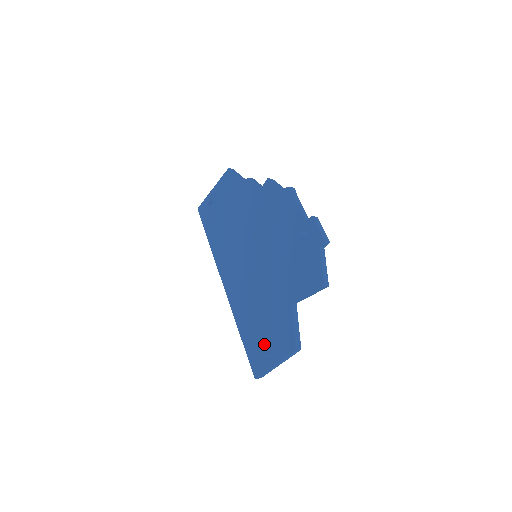
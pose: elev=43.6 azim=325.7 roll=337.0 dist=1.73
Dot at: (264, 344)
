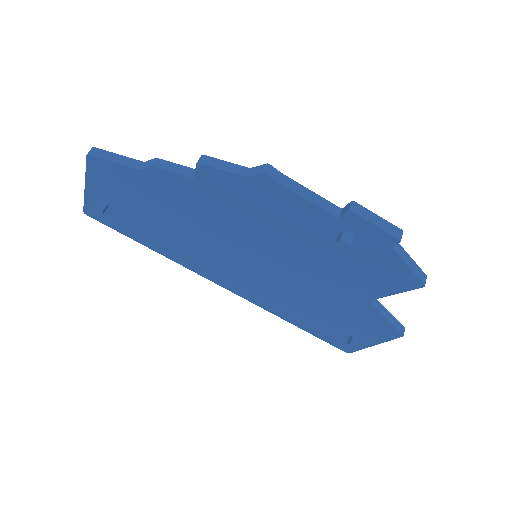
Dot at: (342, 332)
